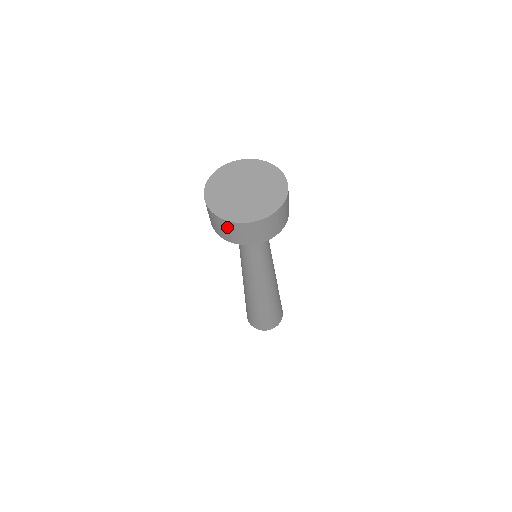
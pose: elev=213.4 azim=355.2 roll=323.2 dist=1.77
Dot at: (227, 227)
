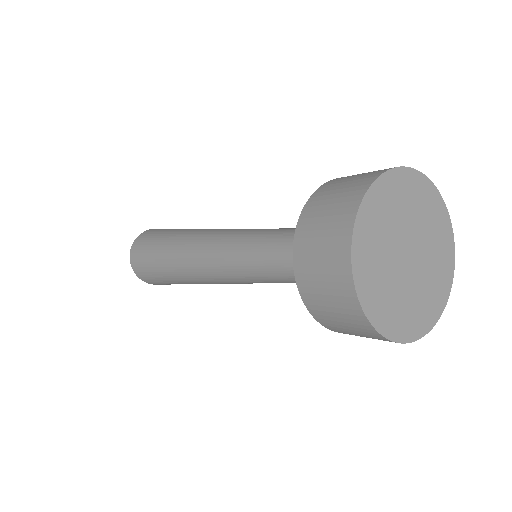
Dot at: (338, 293)
